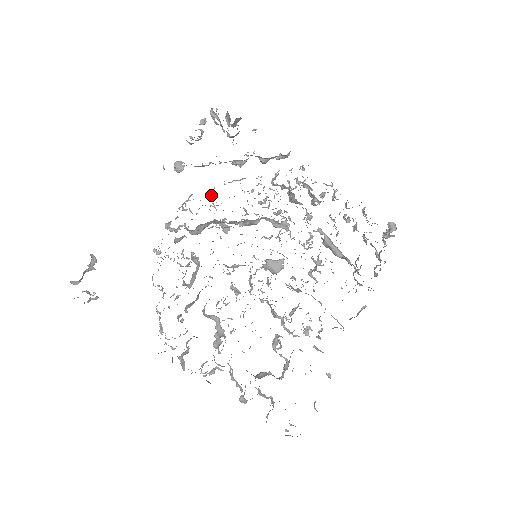
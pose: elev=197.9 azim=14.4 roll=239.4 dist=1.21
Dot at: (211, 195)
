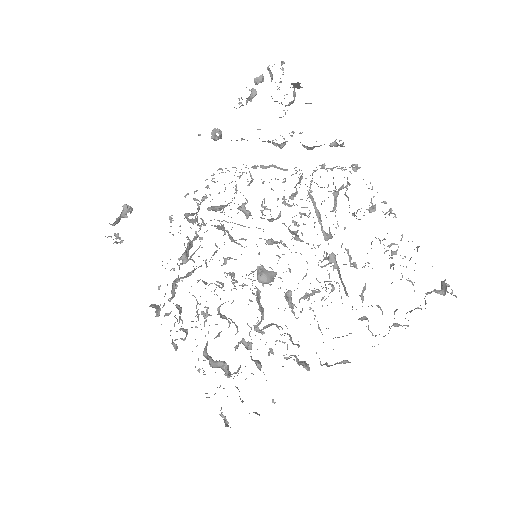
Dot at: (242, 172)
